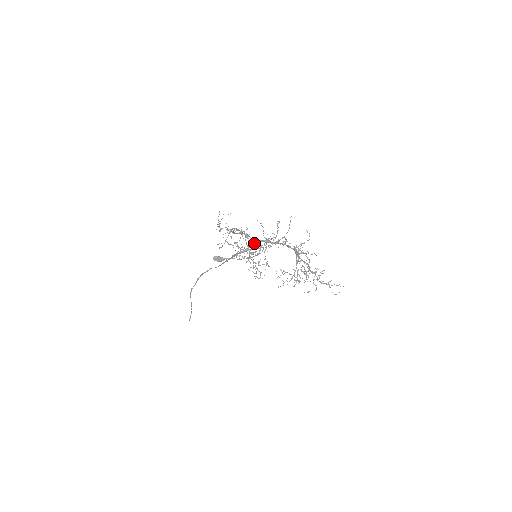
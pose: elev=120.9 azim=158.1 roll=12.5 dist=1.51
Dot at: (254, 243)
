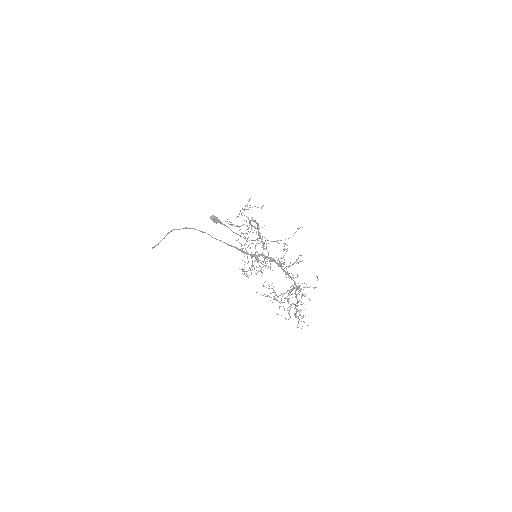
Dot at: occluded
